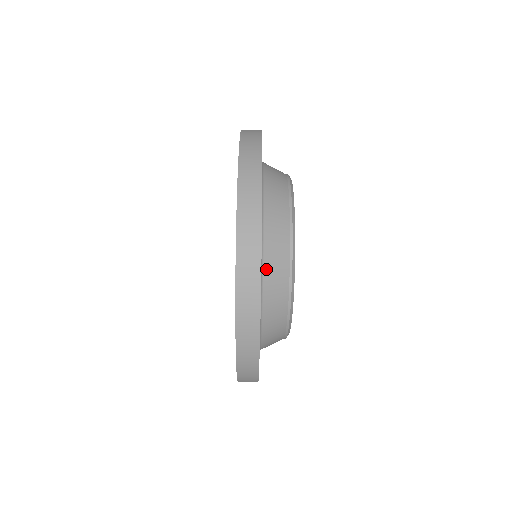
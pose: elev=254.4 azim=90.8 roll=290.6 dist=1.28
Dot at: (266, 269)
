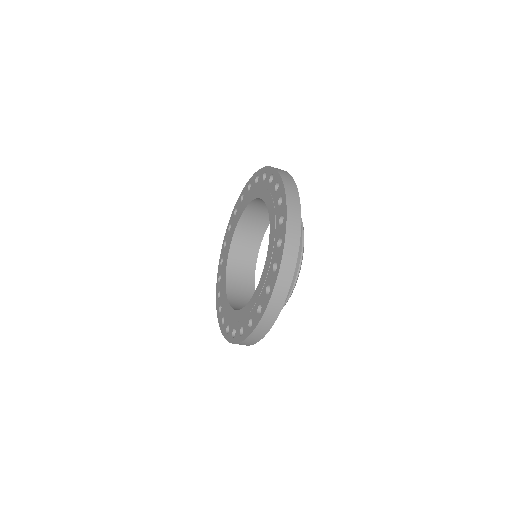
Dot at: occluded
